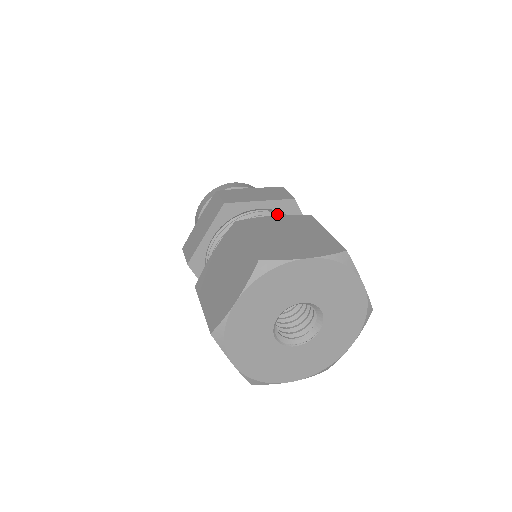
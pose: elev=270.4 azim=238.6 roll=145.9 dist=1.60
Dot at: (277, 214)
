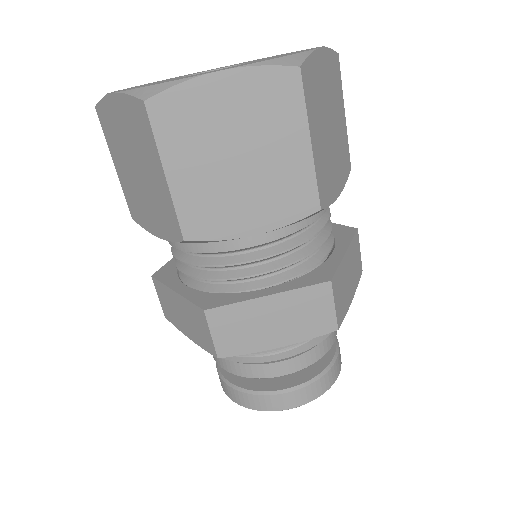
Dot at: occluded
